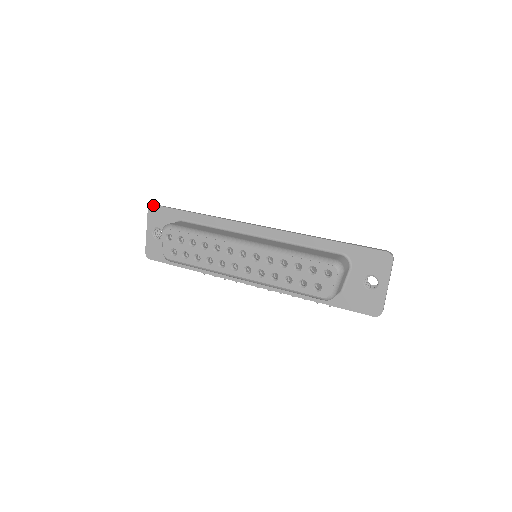
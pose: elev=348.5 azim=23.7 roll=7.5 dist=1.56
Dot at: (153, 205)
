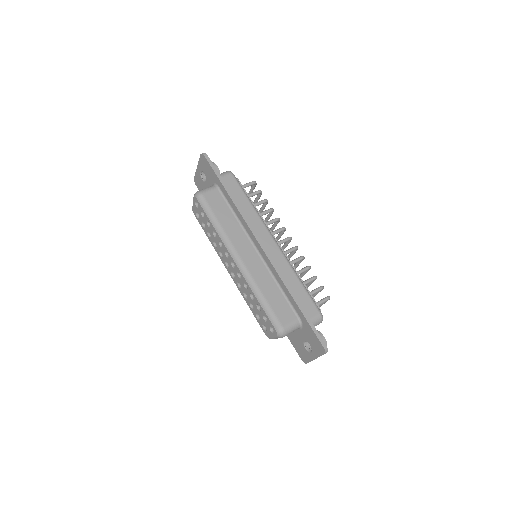
Dot at: (204, 156)
